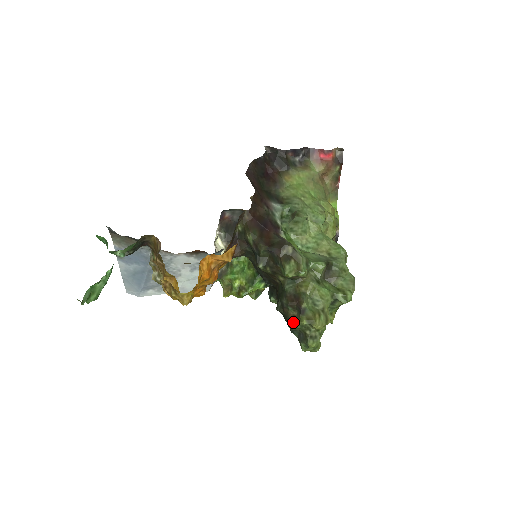
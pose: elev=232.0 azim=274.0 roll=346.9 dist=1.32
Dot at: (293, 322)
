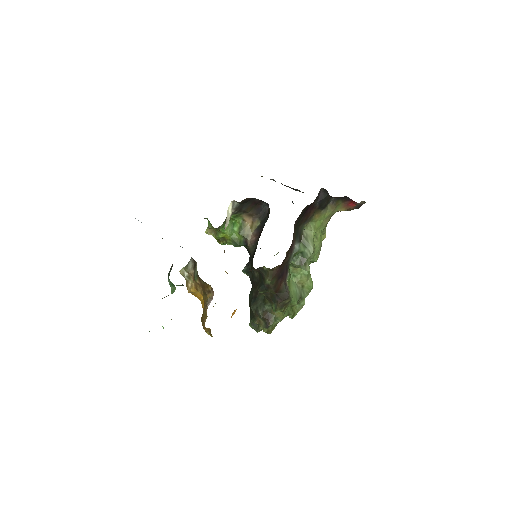
Dot at: occluded
